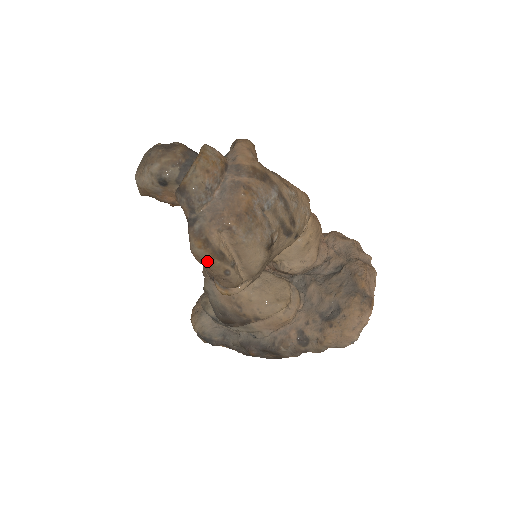
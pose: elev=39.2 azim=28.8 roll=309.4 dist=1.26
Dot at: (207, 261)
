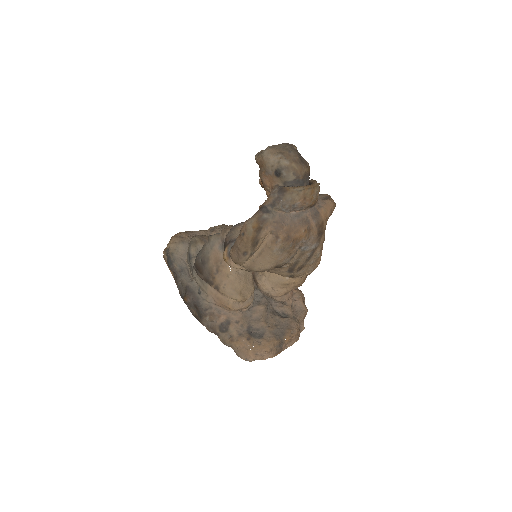
Dot at: (247, 237)
